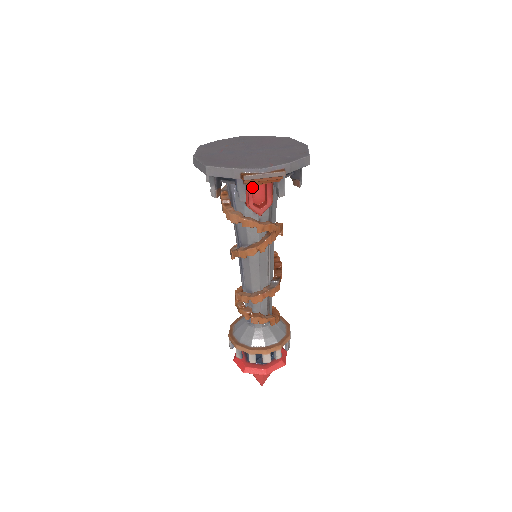
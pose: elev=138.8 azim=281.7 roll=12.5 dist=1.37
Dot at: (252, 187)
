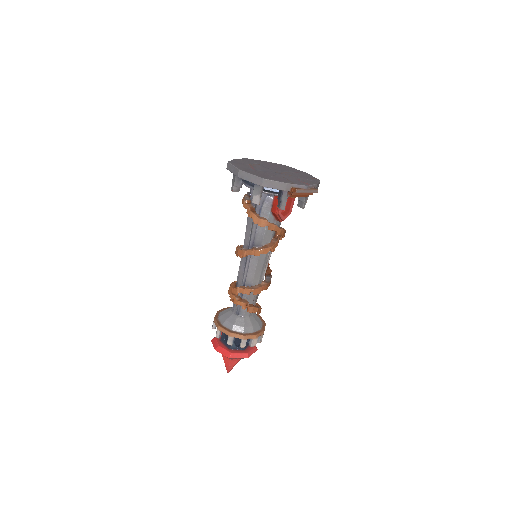
Dot at: occluded
